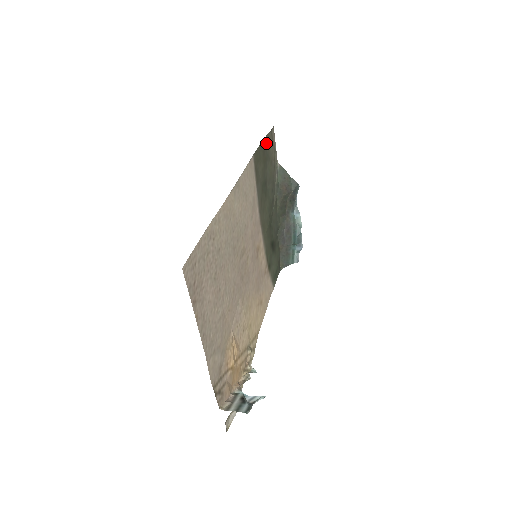
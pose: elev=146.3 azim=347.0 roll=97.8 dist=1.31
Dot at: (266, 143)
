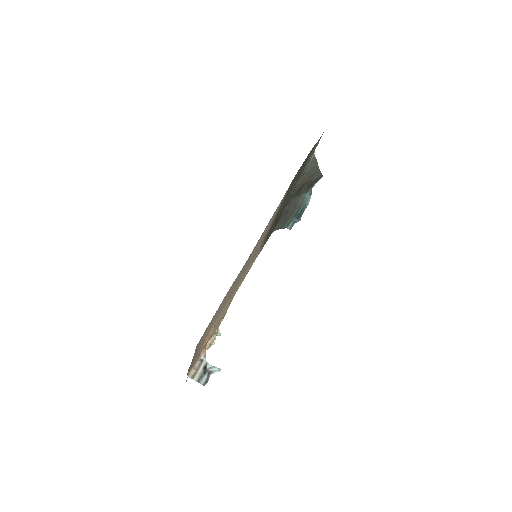
Dot at: (310, 152)
